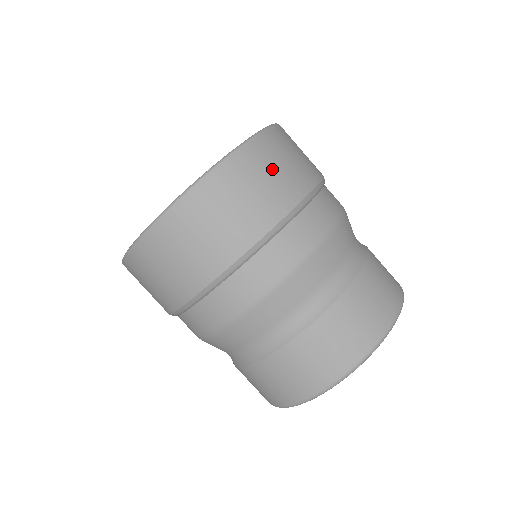
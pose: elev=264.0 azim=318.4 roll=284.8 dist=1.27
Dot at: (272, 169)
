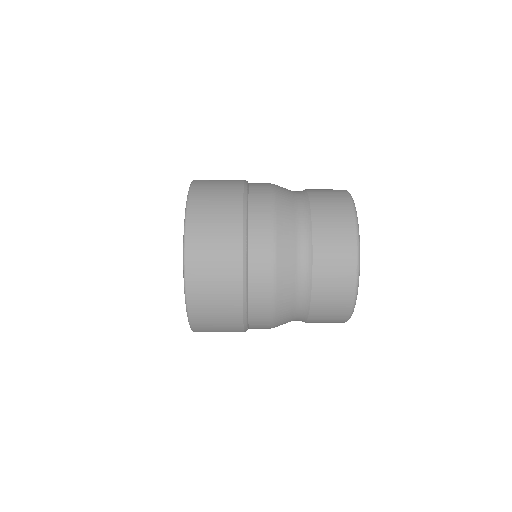
Dot at: (211, 270)
